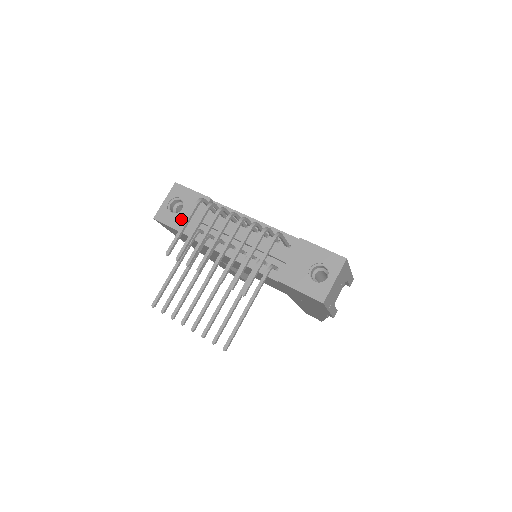
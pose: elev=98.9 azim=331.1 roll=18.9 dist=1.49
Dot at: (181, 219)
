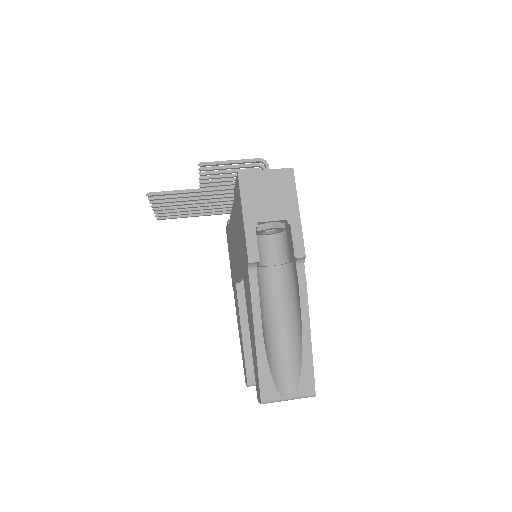
Dot at: occluded
